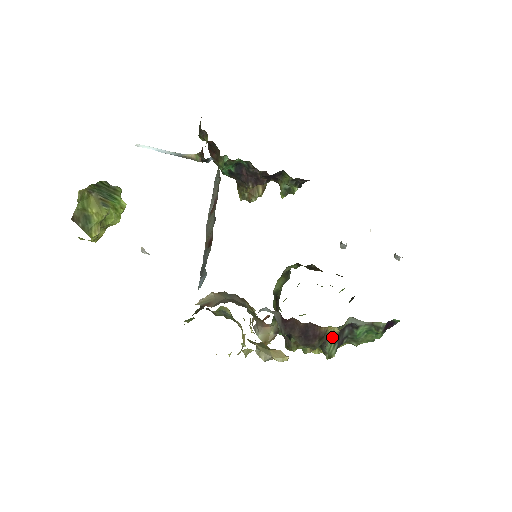
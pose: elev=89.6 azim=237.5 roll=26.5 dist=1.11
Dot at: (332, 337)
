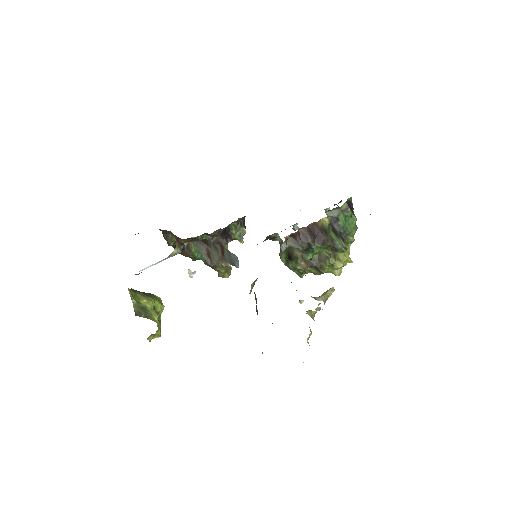
Dot at: (333, 236)
